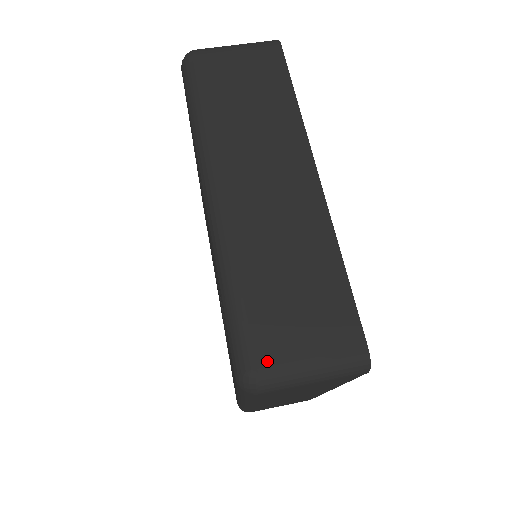
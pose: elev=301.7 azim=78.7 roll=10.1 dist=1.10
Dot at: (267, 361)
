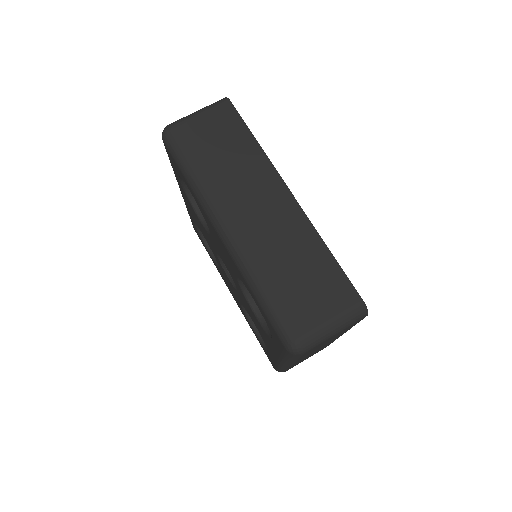
Dot at: (303, 331)
